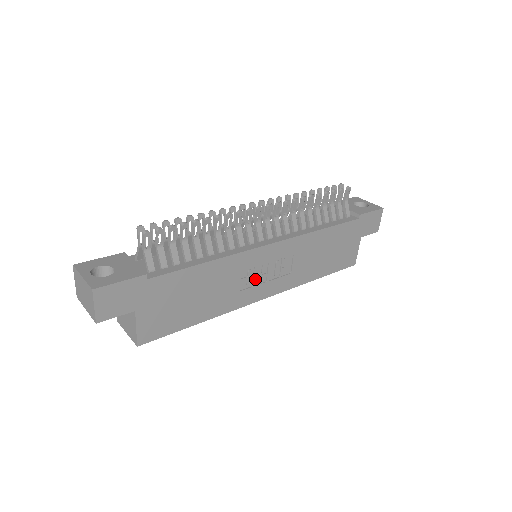
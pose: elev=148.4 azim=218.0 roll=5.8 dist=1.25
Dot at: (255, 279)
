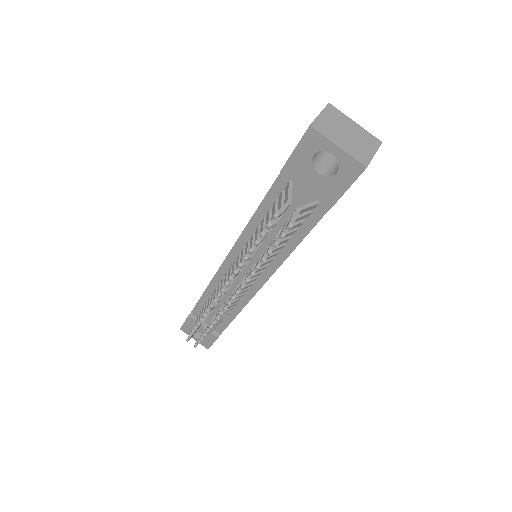
Dot at: occluded
